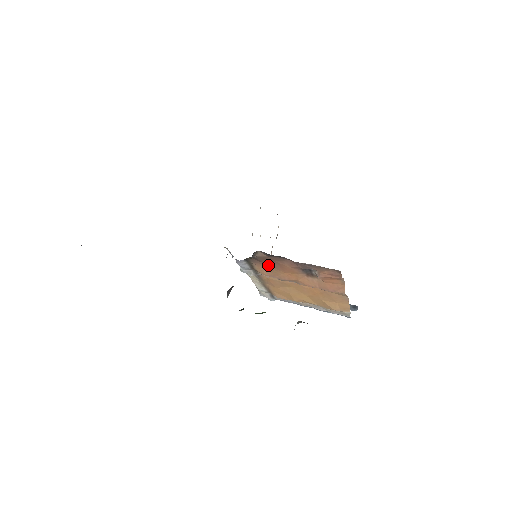
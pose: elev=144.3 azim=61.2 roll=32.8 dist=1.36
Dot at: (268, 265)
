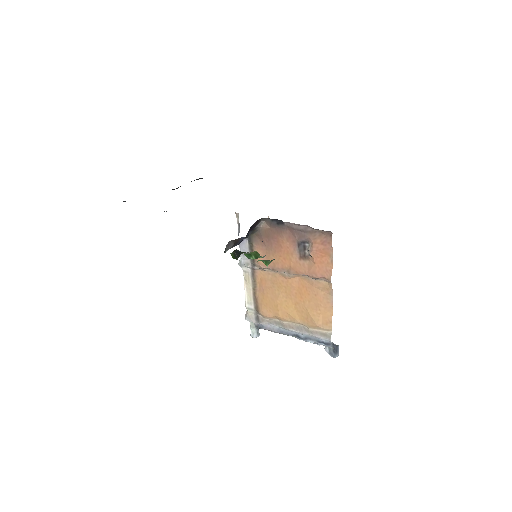
Dot at: (267, 247)
